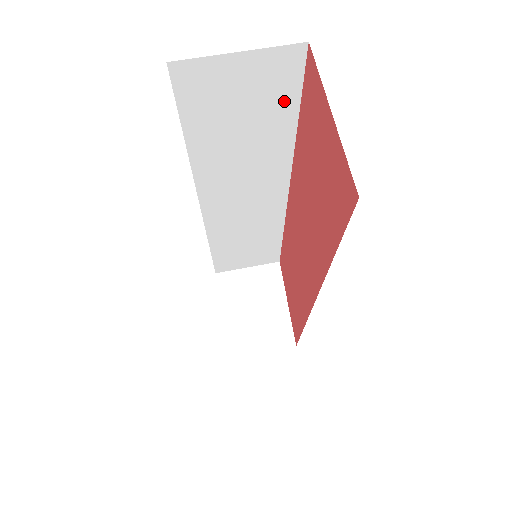
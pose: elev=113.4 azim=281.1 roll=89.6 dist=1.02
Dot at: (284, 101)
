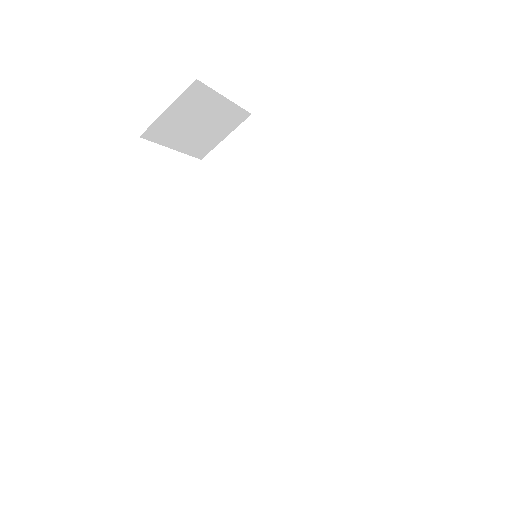
Dot at: occluded
